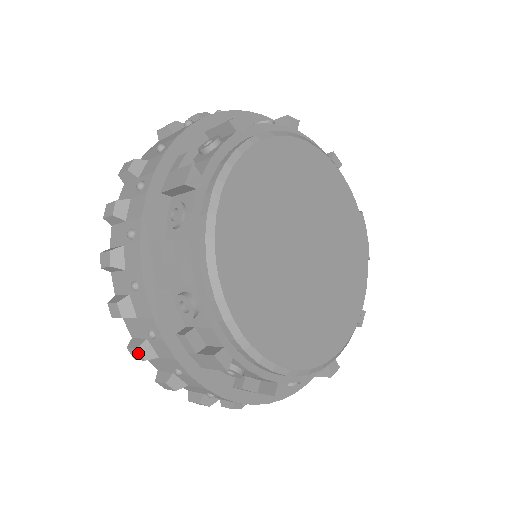
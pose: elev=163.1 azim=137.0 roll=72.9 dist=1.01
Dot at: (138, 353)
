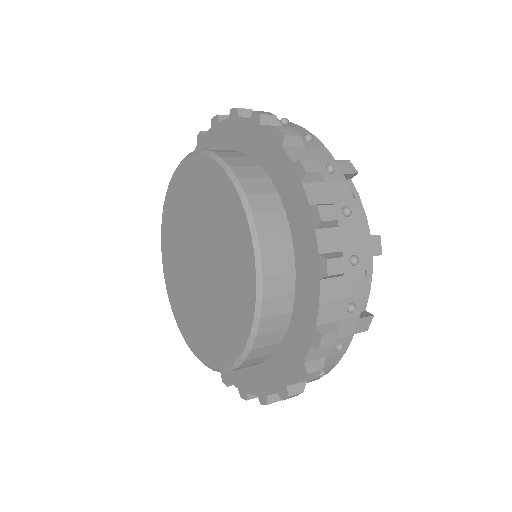
Dot at: (256, 396)
